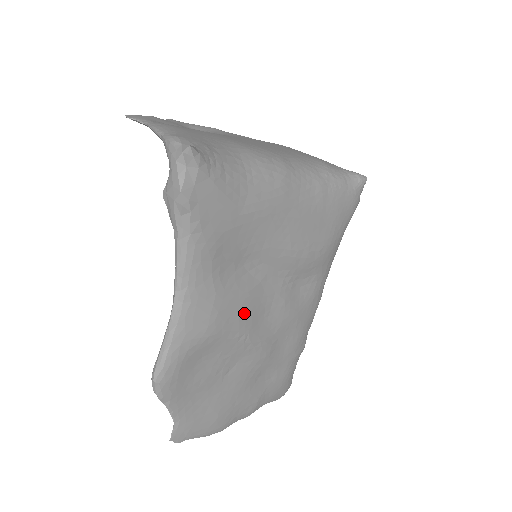
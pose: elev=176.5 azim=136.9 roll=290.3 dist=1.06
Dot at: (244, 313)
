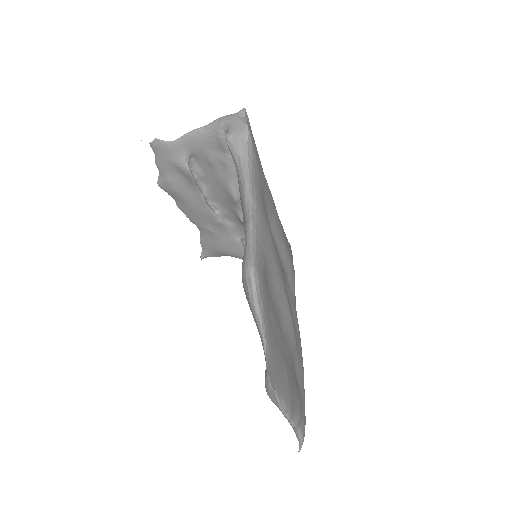
Dot at: (280, 263)
